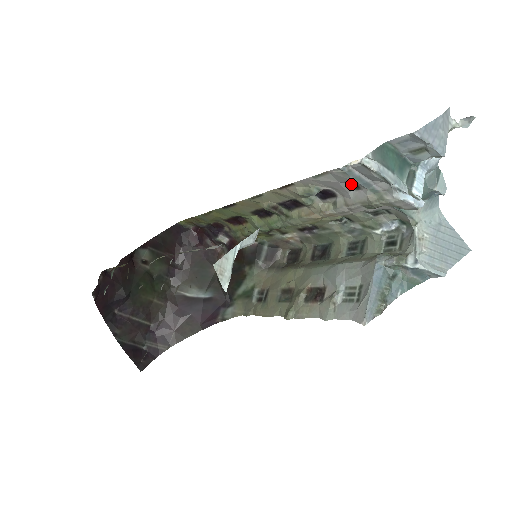
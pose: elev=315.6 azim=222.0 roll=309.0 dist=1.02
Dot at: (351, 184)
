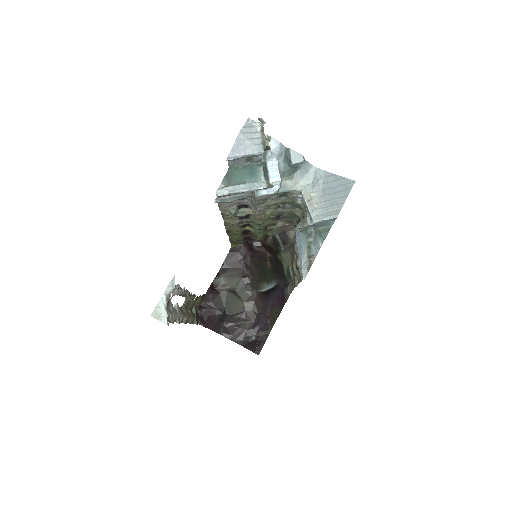
Dot at: (239, 199)
